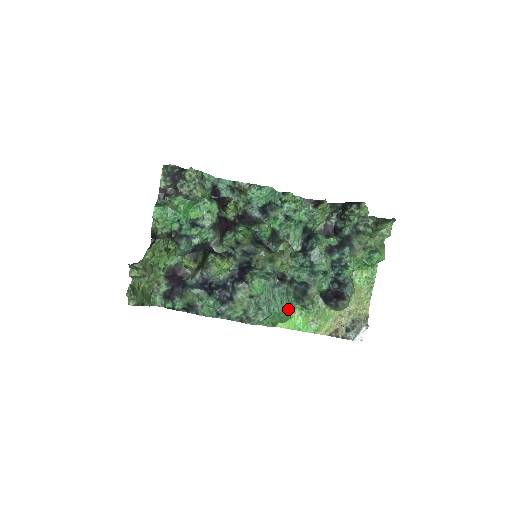
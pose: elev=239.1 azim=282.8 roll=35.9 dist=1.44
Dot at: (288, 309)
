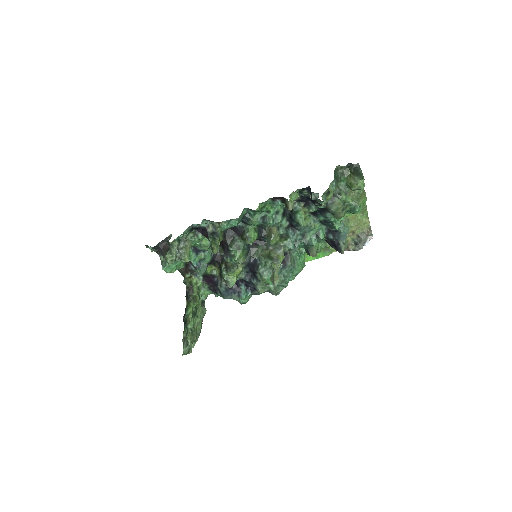
Dot at: (300, 271)
